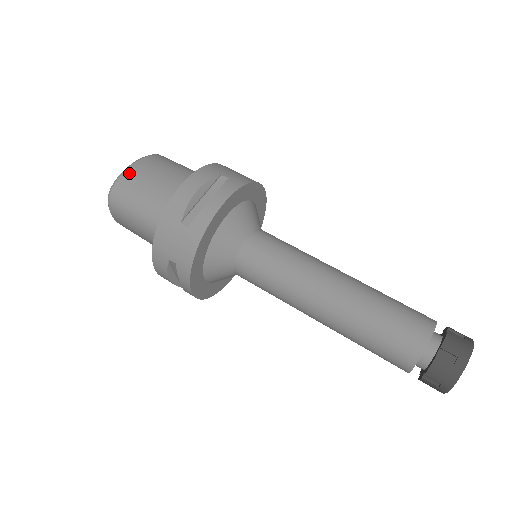
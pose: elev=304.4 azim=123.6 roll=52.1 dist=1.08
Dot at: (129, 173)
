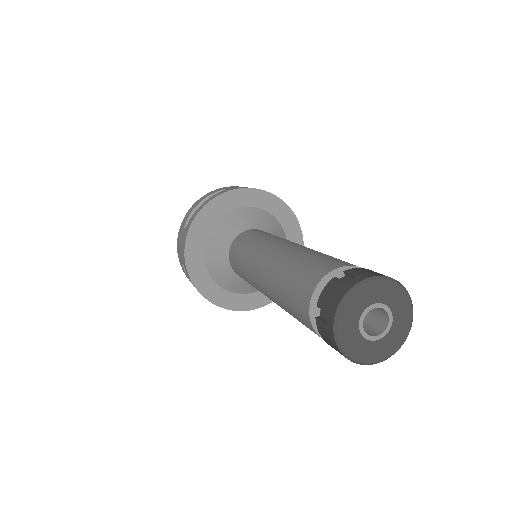
Dot at: occluded
